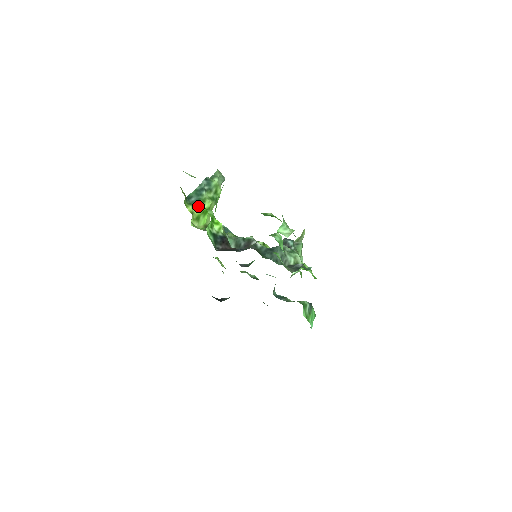
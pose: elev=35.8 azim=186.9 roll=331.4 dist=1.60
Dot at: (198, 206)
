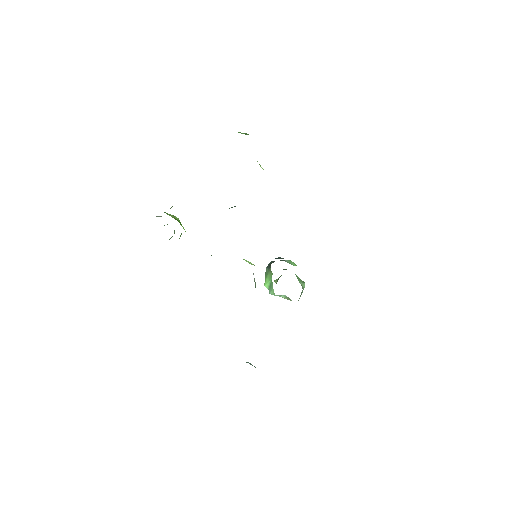
Dot at: (169, 214)
